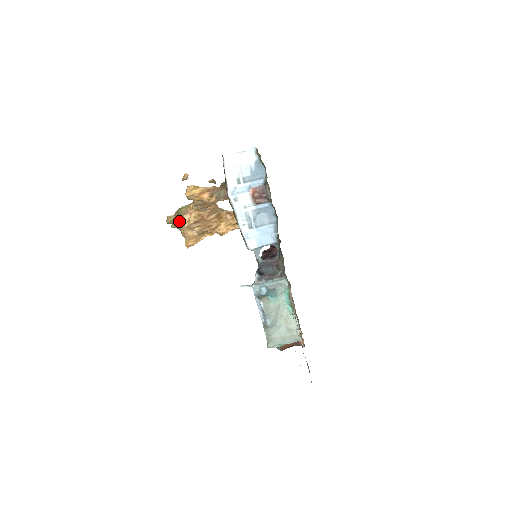
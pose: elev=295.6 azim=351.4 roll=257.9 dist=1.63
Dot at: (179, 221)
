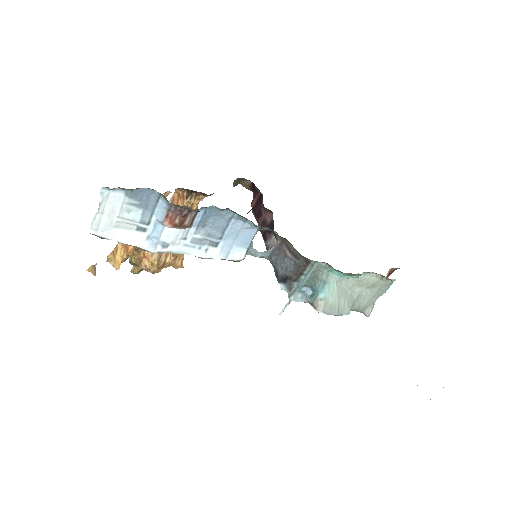
Dot at: occluded
